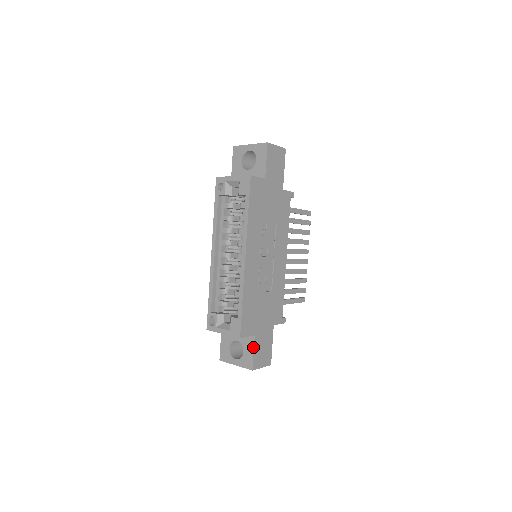
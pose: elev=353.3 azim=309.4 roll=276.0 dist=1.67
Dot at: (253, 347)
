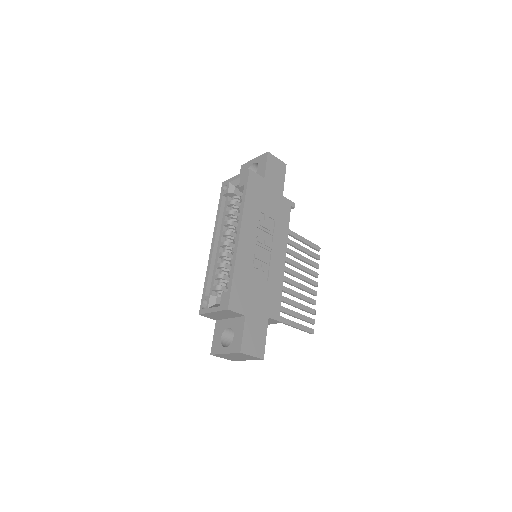
Dot at: (243, 328)
